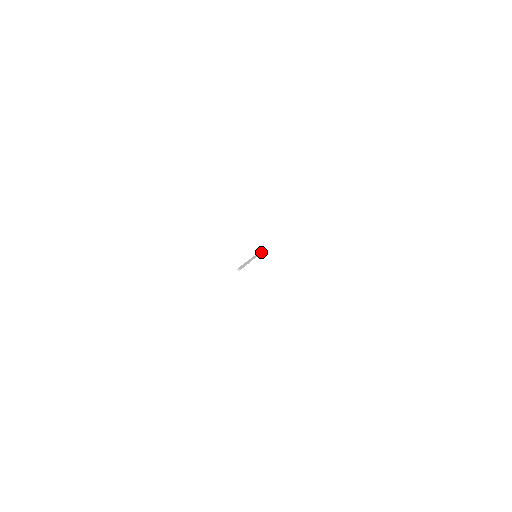
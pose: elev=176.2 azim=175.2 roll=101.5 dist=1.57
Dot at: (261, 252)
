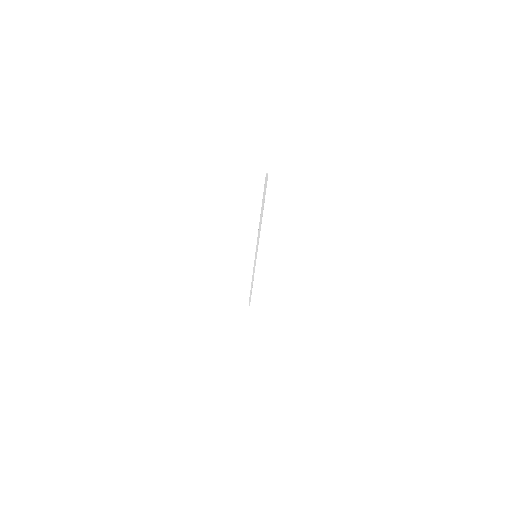
Dot at: occluded
